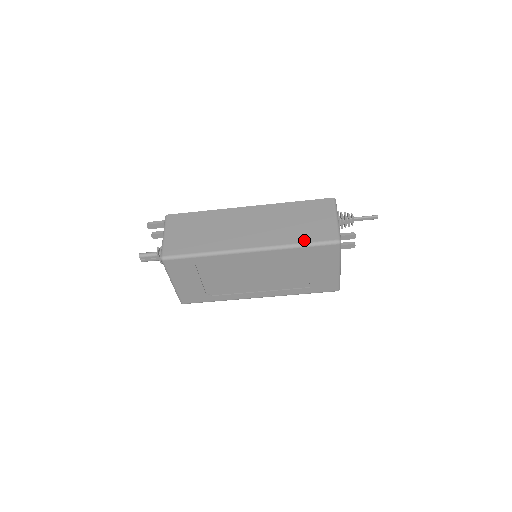
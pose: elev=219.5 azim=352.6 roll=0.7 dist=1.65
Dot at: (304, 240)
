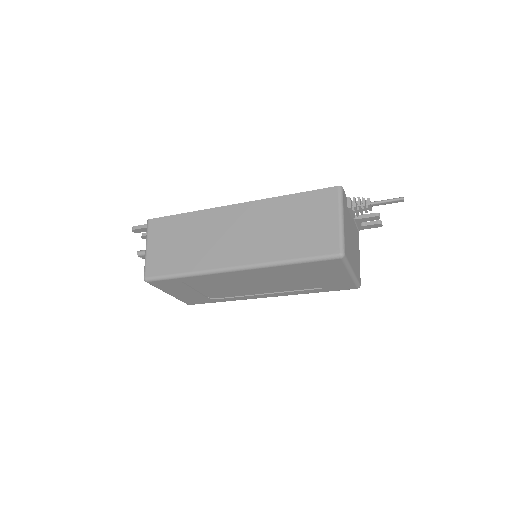
Dot at: (298, 254)
